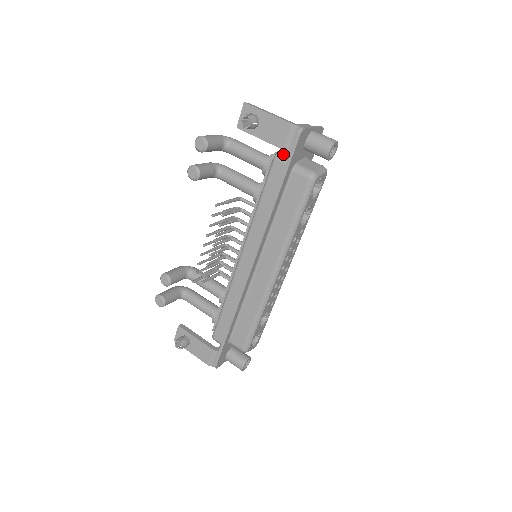
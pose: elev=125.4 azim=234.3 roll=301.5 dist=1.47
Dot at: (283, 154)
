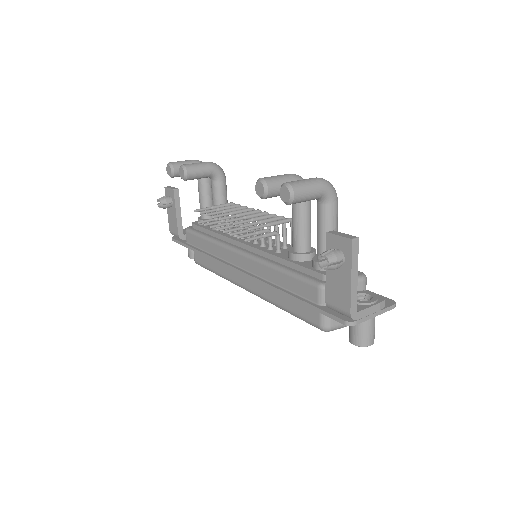
Dot at: occluded
